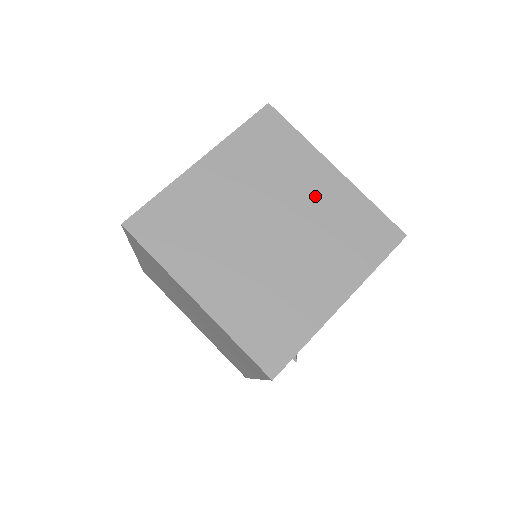
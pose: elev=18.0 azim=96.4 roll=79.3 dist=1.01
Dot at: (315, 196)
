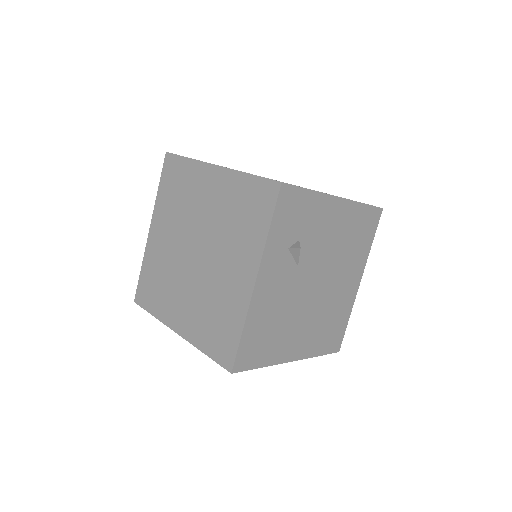
Dot at: occluded
